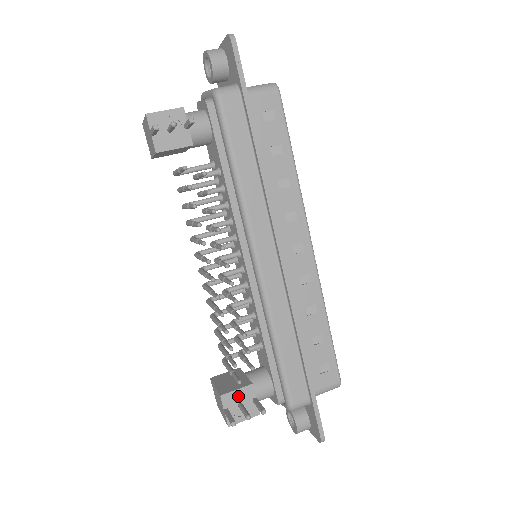
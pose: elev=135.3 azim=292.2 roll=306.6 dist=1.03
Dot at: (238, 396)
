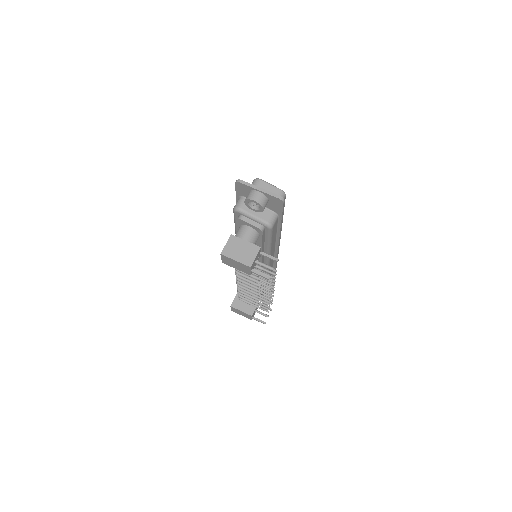
Dot at: (255, 309)
